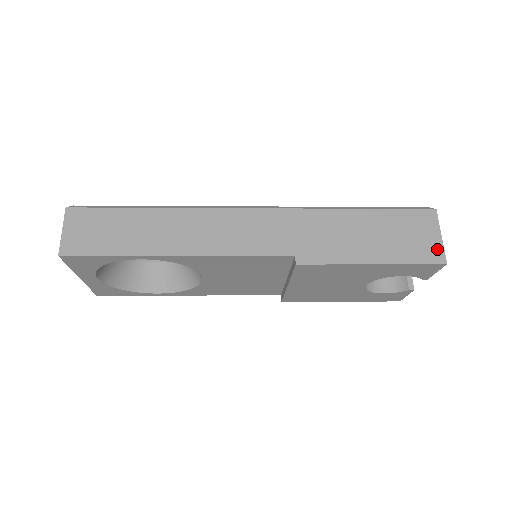
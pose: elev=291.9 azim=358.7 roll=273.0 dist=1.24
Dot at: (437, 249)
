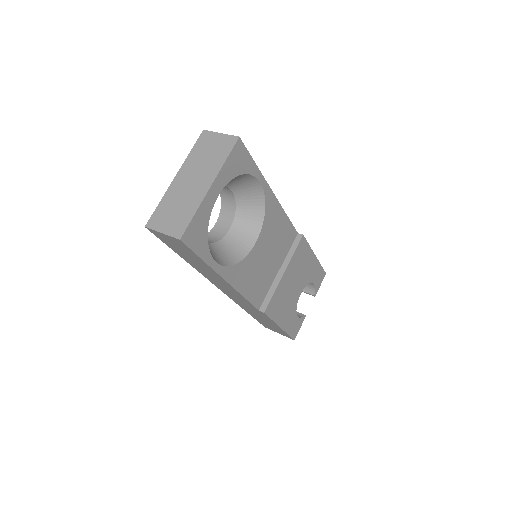
Dot at: occluded
